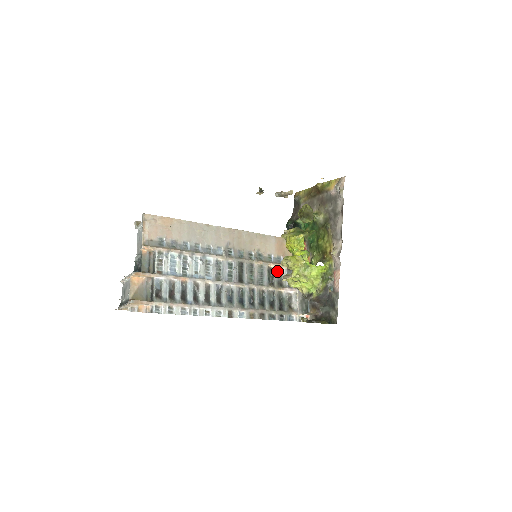
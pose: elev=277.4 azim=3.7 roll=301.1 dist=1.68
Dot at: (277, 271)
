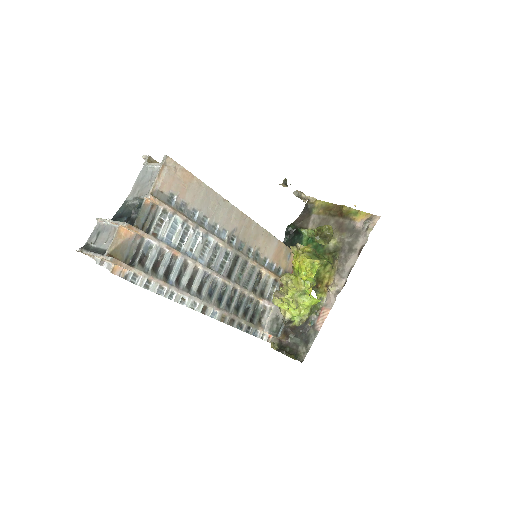
Dot at: (265, 278)
